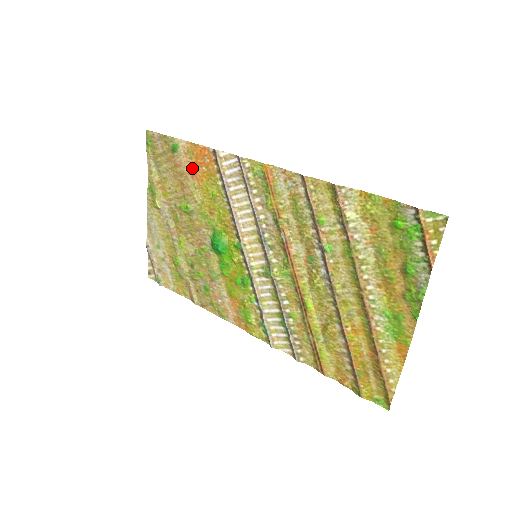
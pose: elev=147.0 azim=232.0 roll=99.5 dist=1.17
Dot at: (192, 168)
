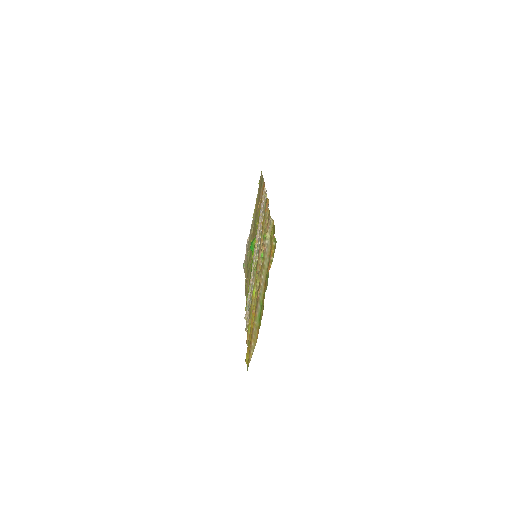
Dot at: occluded
